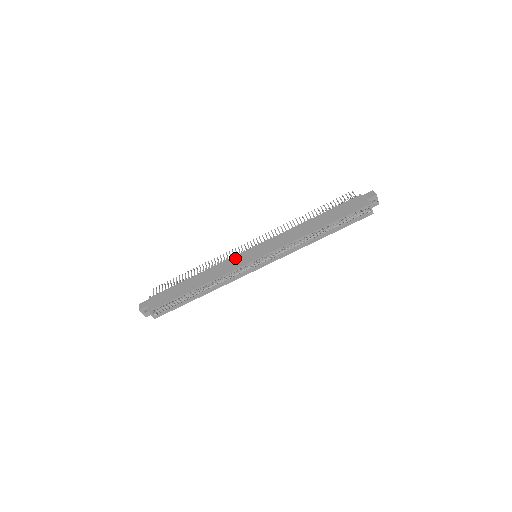
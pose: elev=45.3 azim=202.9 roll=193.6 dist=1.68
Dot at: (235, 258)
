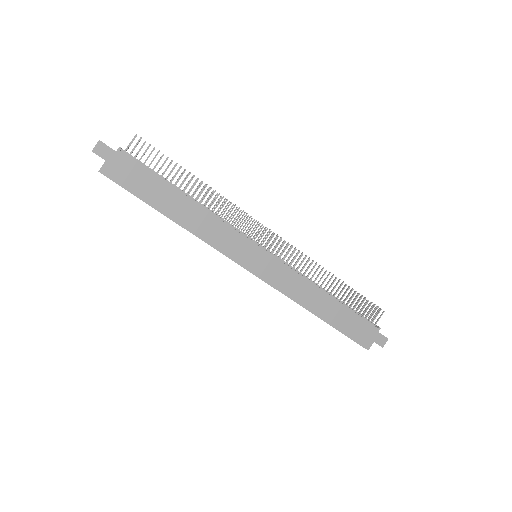
Dot at: (239, 239)
